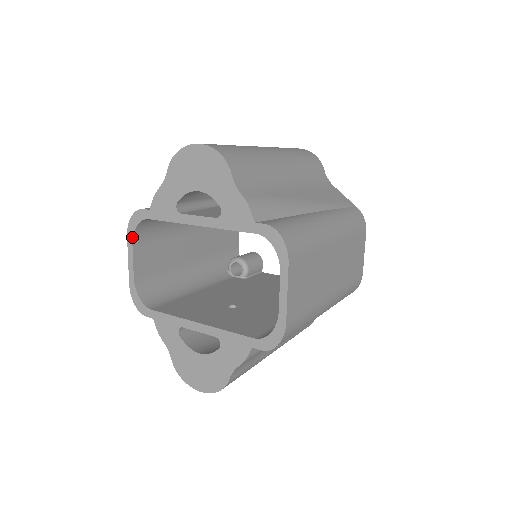
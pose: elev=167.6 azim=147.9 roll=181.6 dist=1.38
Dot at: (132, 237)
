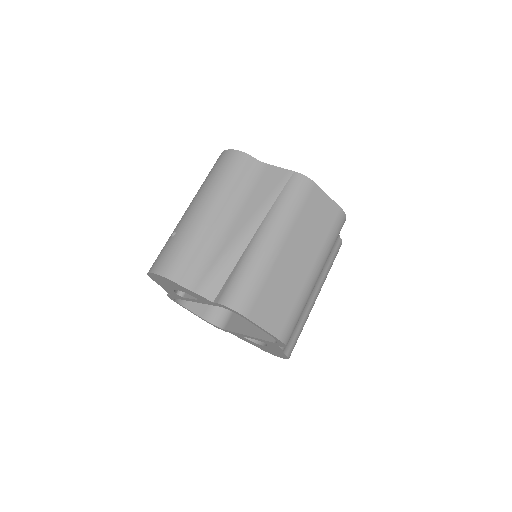
Dot at: (180, 304)
